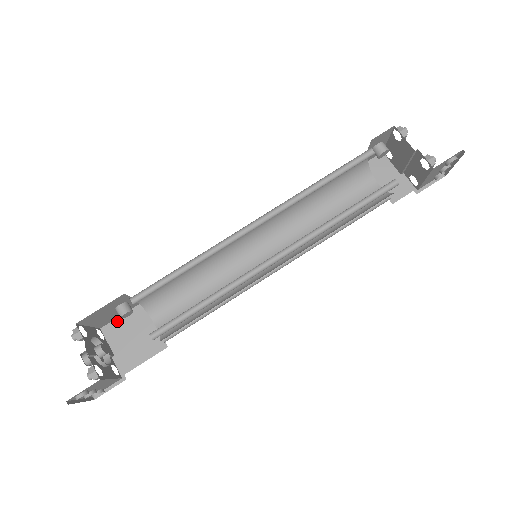
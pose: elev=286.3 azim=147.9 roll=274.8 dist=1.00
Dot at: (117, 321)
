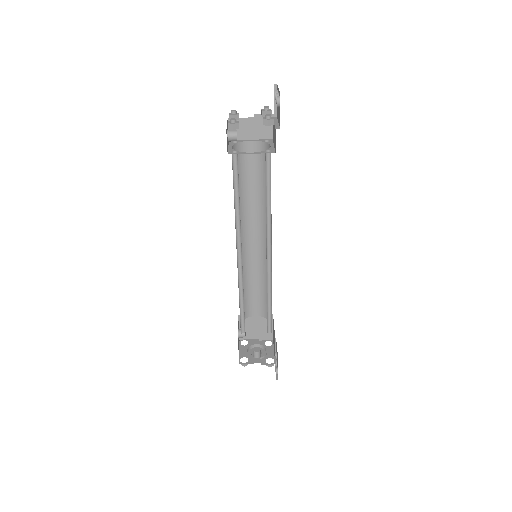
Dot at: occluded
